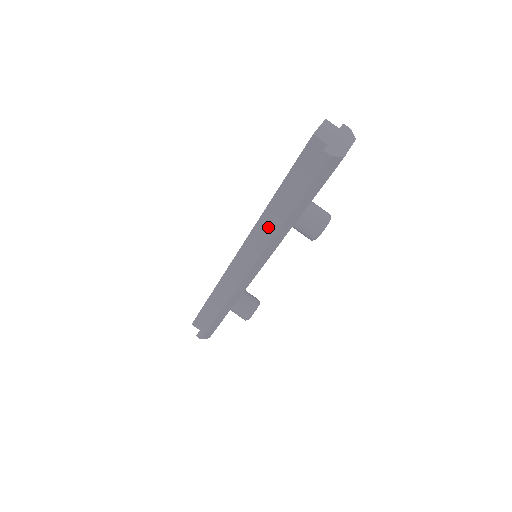
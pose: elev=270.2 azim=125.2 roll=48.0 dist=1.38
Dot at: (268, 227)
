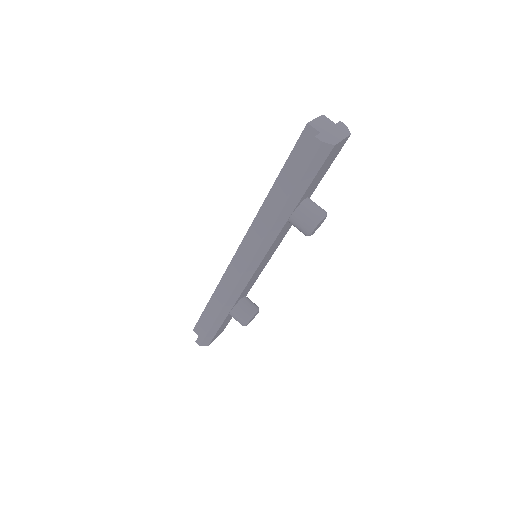
Dot at: occluded
